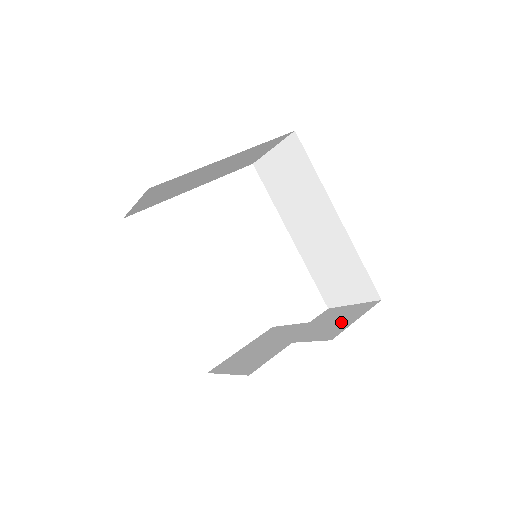
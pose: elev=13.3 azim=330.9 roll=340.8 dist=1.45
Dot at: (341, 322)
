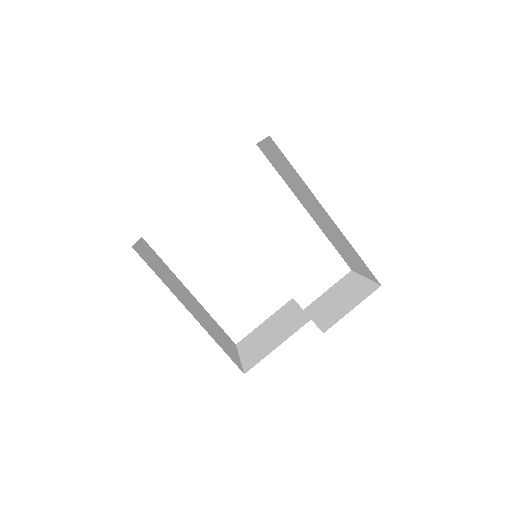
Dot at: (343, 306)
